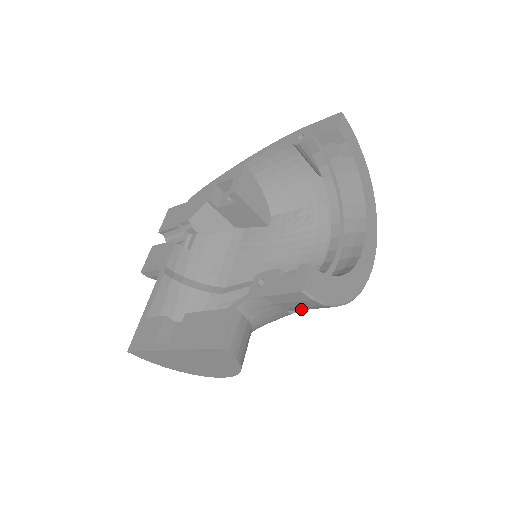
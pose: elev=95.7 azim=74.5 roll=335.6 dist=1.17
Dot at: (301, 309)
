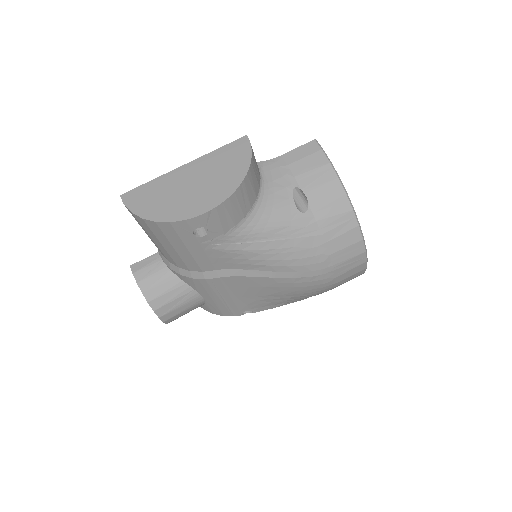
Dot at: (308, 184)
